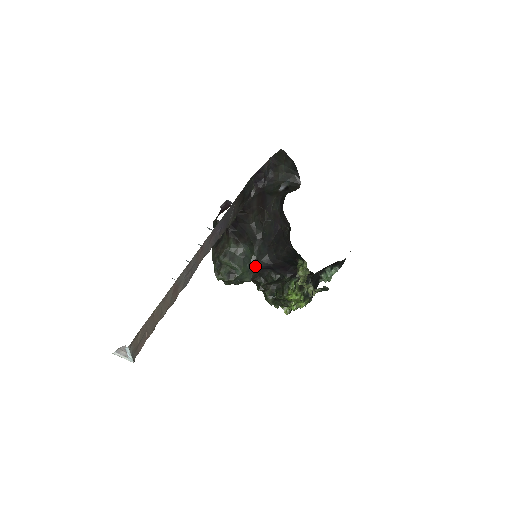
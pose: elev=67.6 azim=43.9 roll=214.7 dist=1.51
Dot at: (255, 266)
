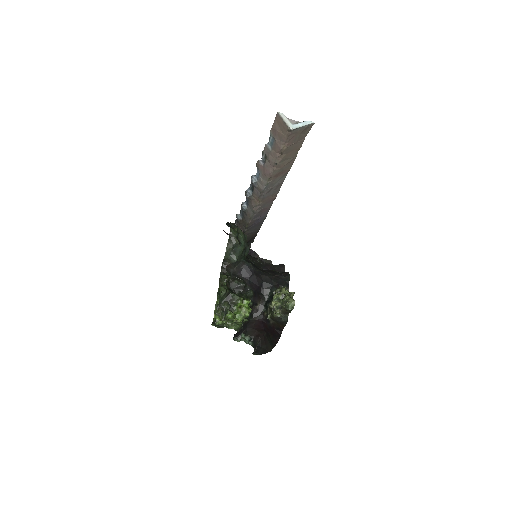
Dot at: (244, 261)
